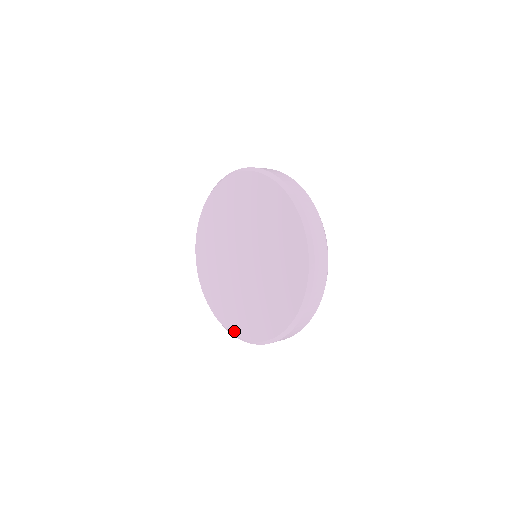
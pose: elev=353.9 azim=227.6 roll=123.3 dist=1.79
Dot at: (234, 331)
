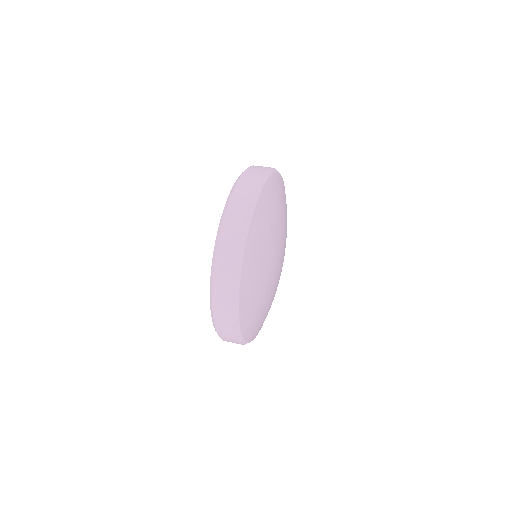
Dot at: occluded
